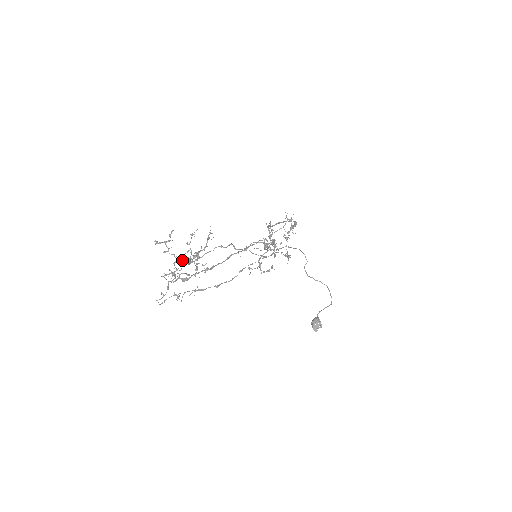
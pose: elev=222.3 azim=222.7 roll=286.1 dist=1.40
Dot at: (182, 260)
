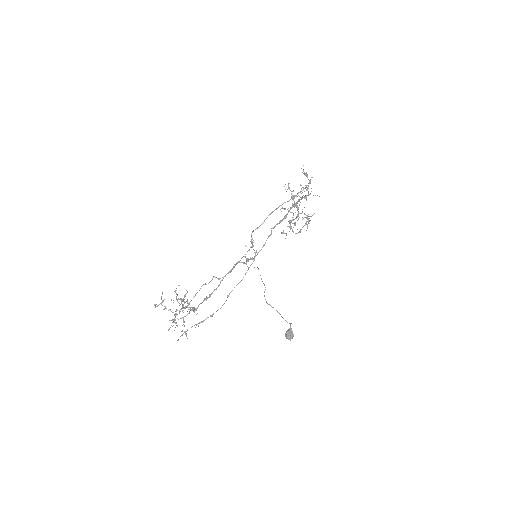
Dot at: occluded
